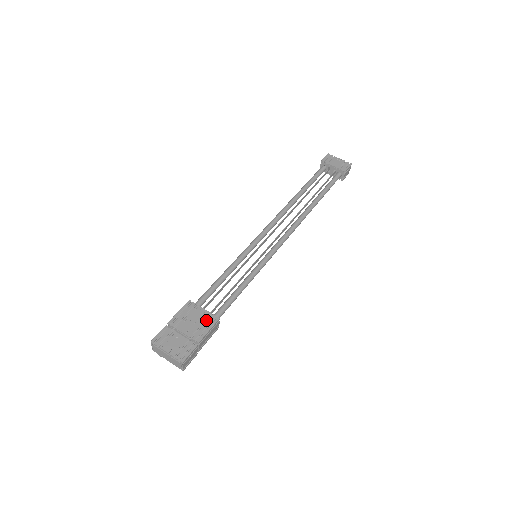
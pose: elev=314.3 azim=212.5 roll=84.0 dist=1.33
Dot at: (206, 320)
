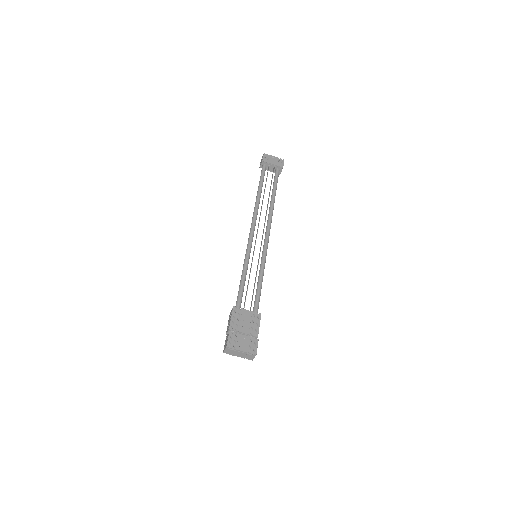
Dot at: (253, 318)
